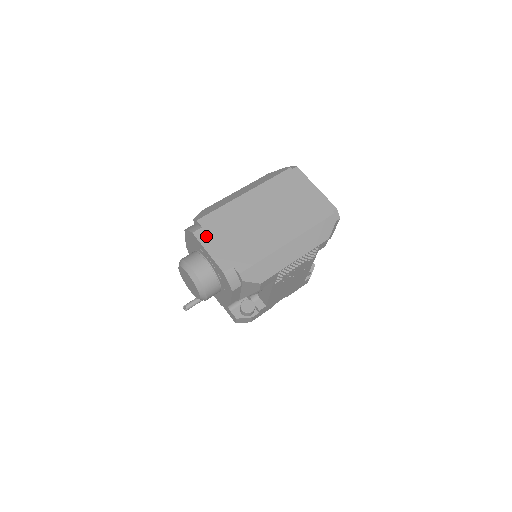
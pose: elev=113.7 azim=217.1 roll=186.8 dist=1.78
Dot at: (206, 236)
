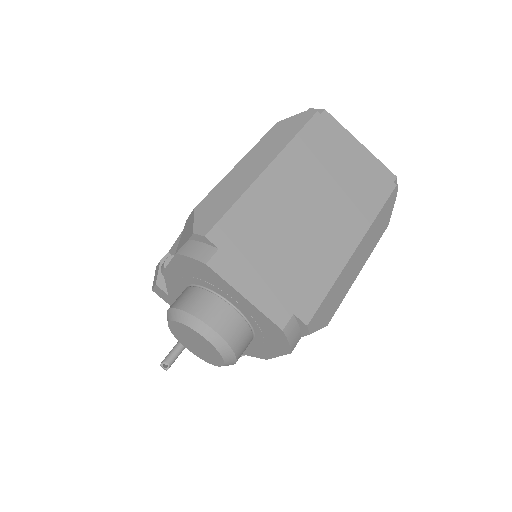
Dot at: (232, 265)
